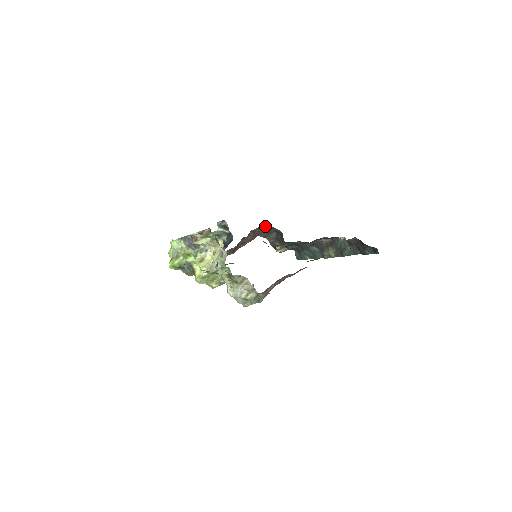
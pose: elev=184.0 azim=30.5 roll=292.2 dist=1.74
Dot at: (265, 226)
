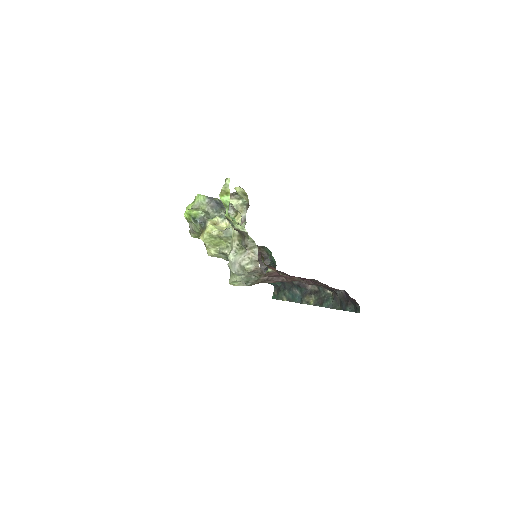
Dot at: (266, 250)
